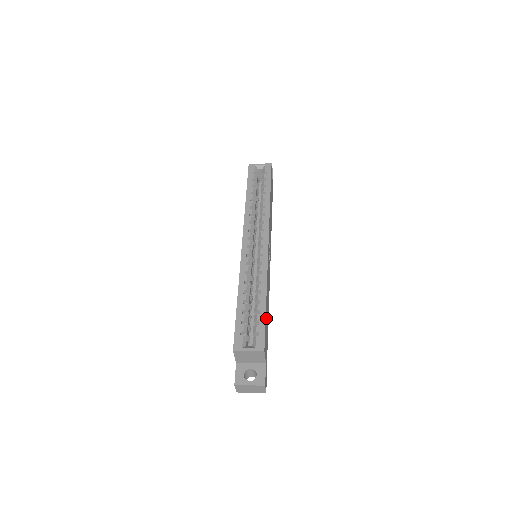
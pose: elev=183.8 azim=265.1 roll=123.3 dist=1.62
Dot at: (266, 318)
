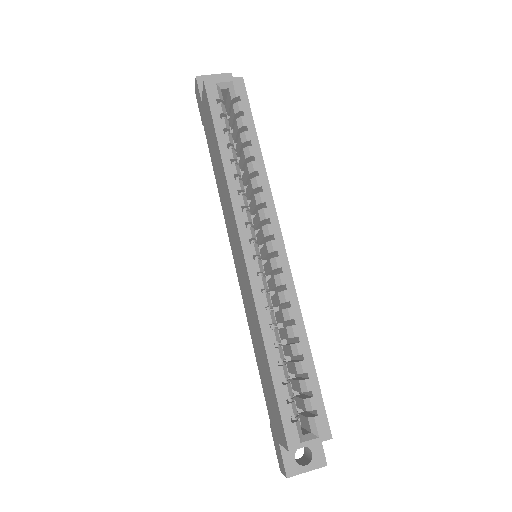
Dot at: occluded
